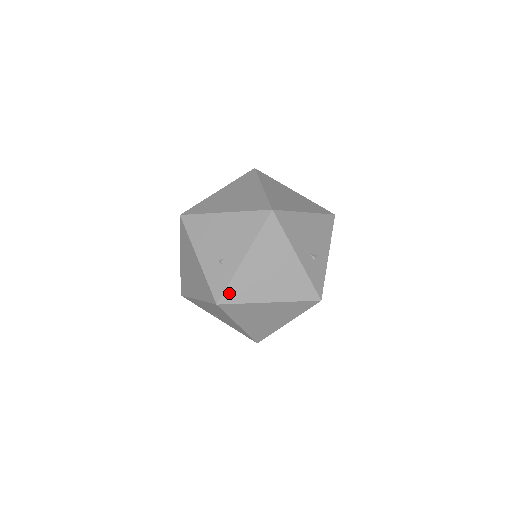
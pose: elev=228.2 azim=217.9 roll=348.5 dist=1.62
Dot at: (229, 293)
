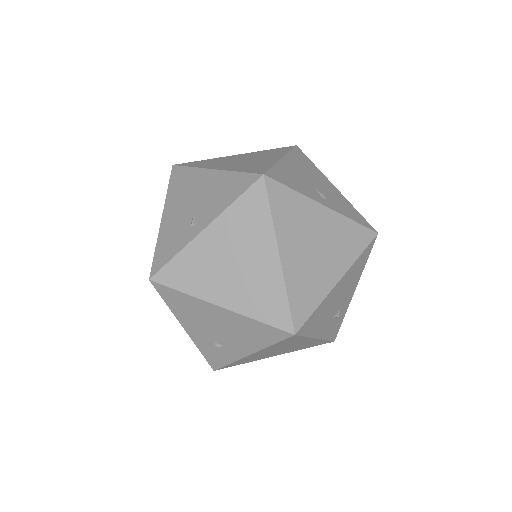
Dot at: (229, 366)
